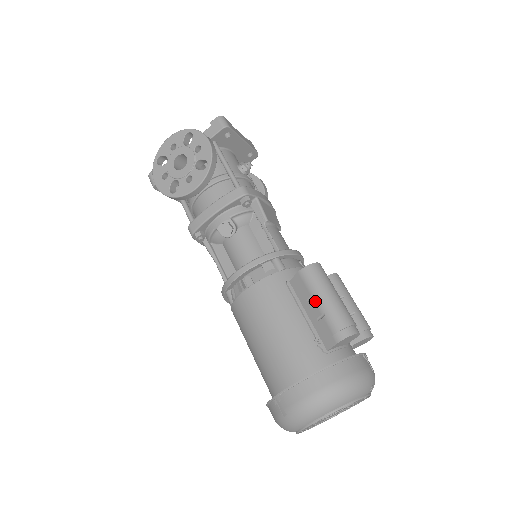
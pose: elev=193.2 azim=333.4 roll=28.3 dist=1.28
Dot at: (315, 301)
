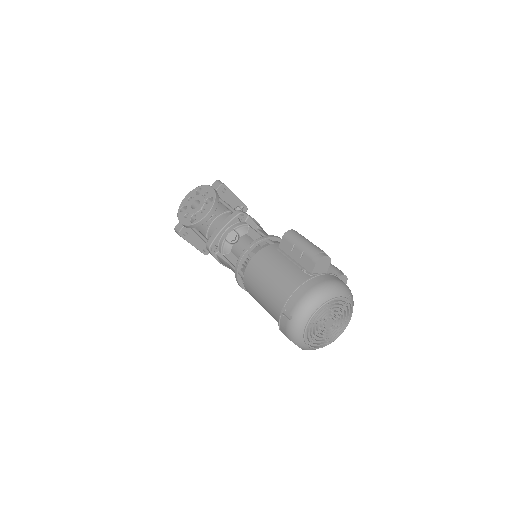
Dot at: (296, 247)
